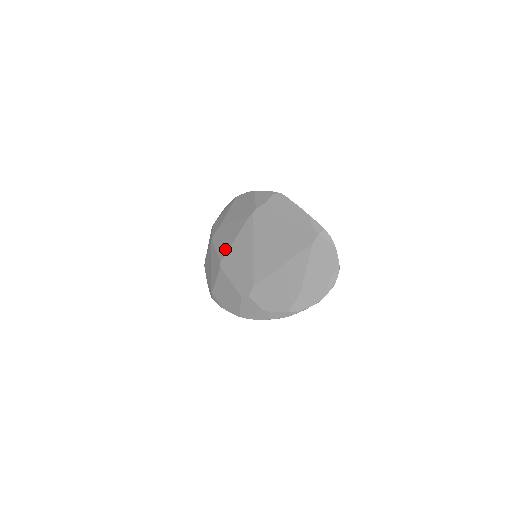
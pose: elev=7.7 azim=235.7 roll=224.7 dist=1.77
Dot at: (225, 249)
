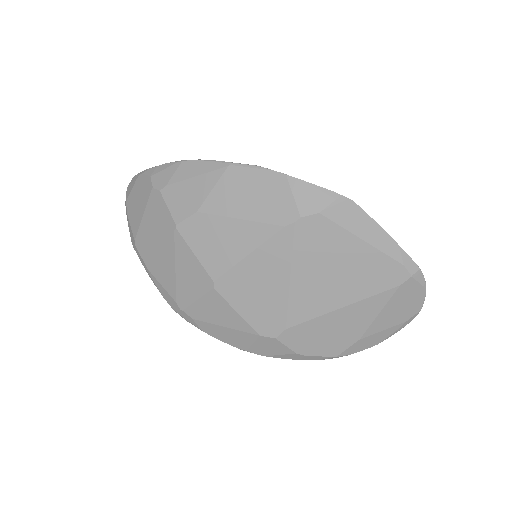
Dot at: (223, 263)
